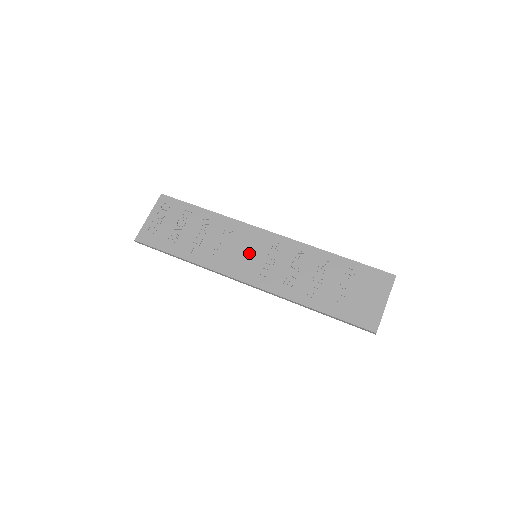
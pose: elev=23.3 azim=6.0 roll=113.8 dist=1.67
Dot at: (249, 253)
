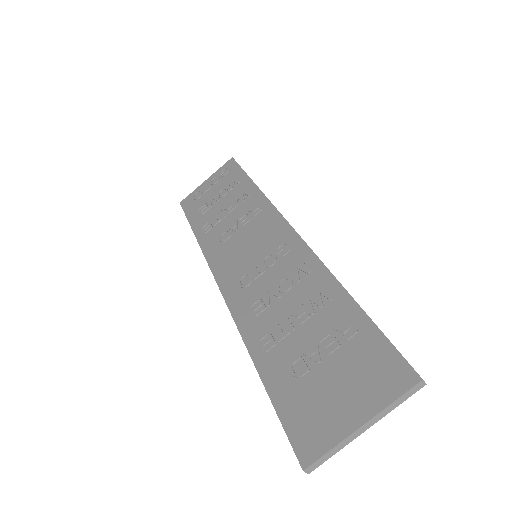
Dot at: (250, 249)
